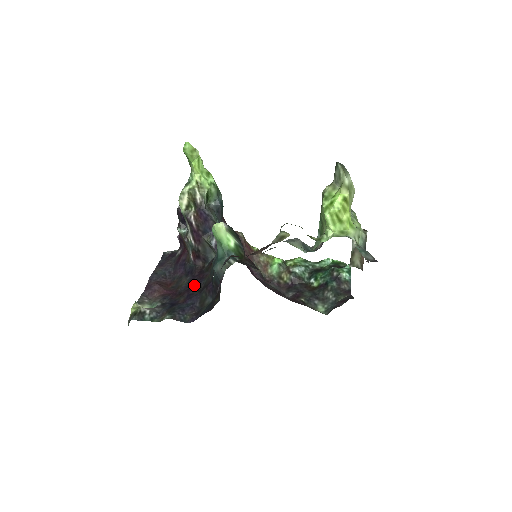
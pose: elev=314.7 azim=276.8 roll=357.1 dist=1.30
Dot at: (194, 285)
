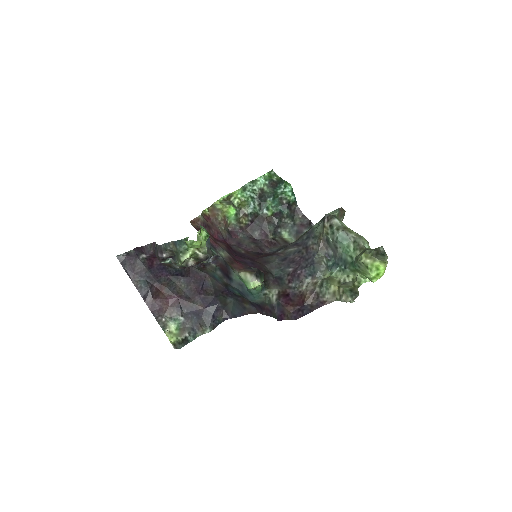
Dot at: (199, 288)
